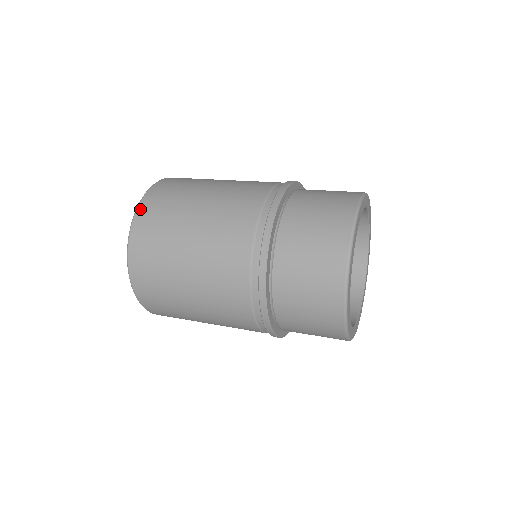
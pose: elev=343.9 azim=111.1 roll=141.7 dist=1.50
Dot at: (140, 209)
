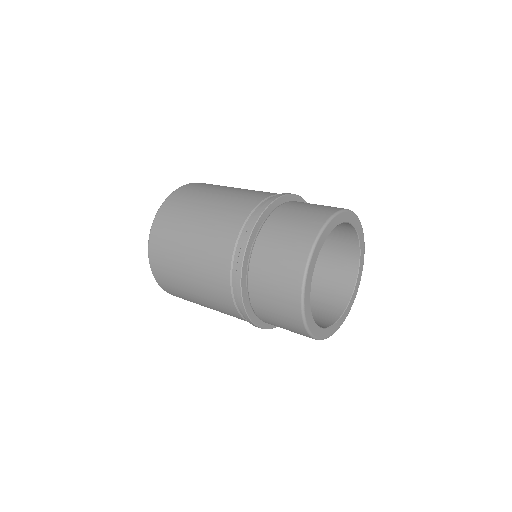
Dot at: (155, 221)
